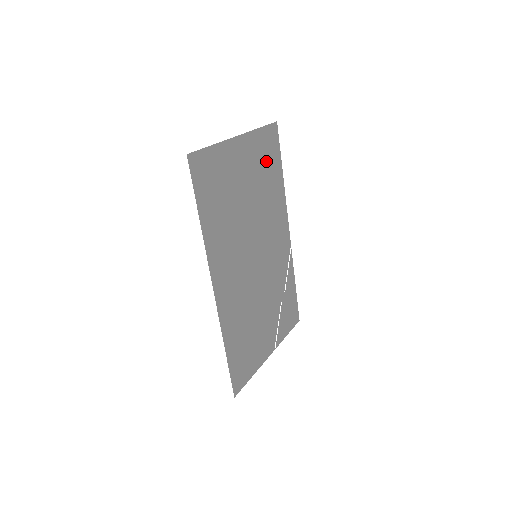
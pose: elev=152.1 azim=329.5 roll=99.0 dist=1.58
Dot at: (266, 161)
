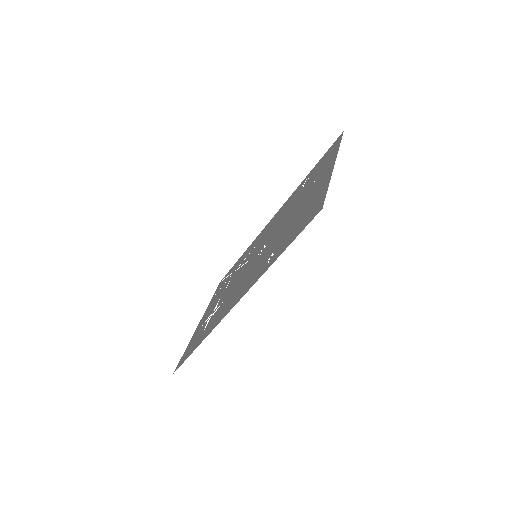
Dot at: (317, 171)
